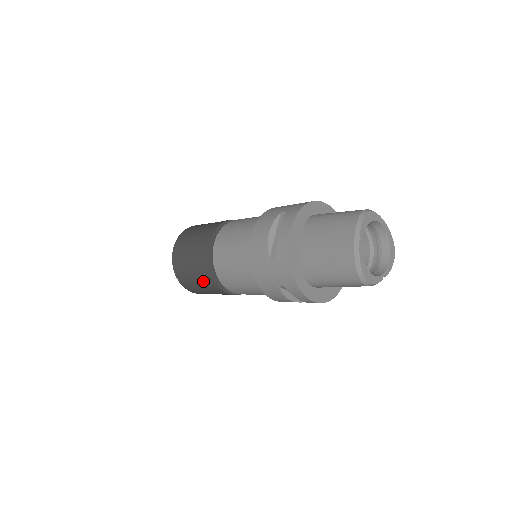
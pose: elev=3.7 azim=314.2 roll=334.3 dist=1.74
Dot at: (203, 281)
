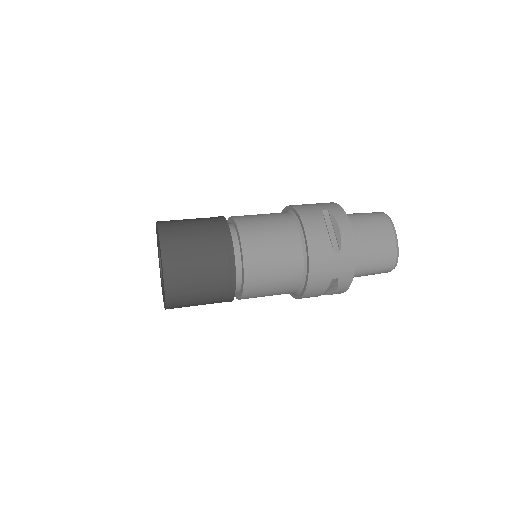
Dot at: (215, 287)
